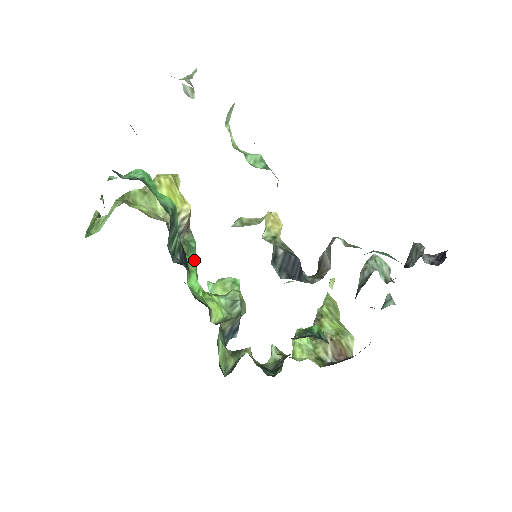
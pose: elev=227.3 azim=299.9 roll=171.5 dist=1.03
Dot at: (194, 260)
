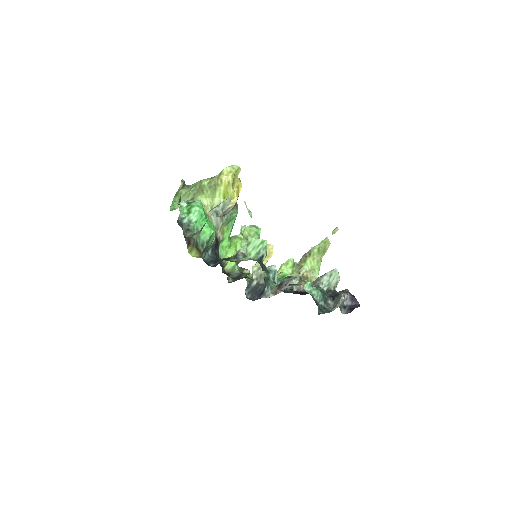
Dot at: (231, 226)
